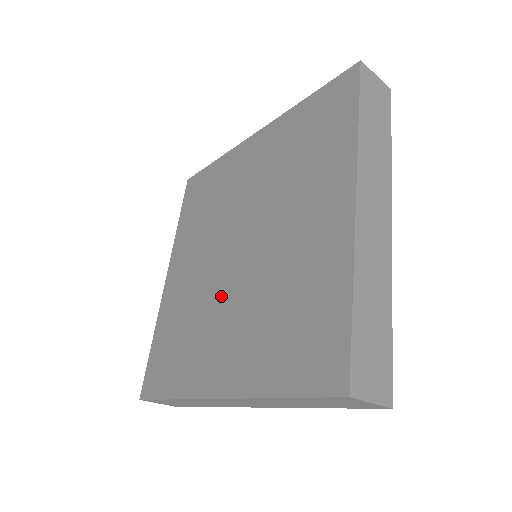
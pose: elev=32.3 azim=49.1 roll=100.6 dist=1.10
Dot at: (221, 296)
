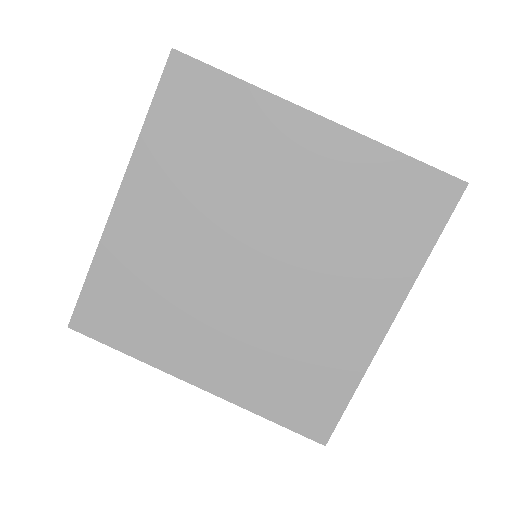
Dot at: (219, 297)
